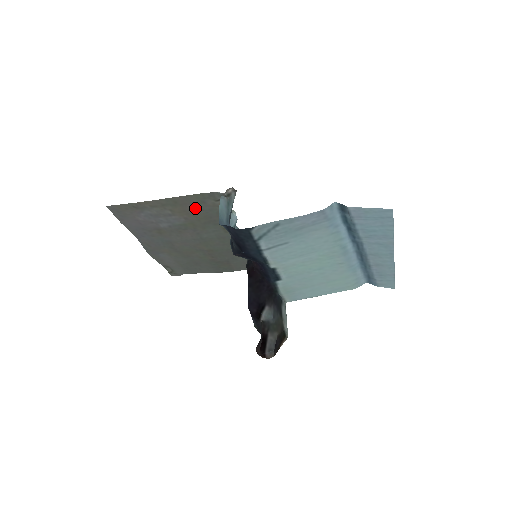
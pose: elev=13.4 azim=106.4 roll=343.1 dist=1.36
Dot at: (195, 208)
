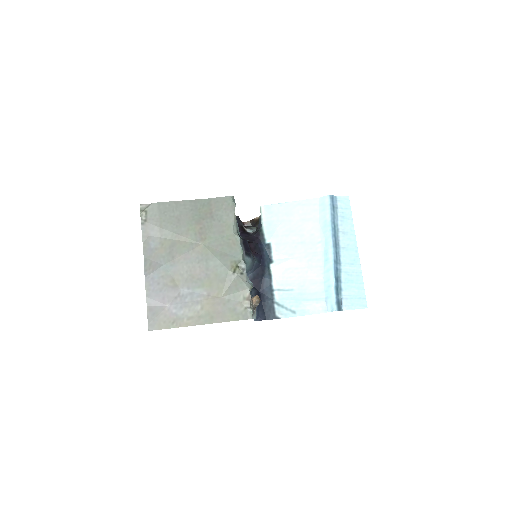
Dot at: (224, 305)
